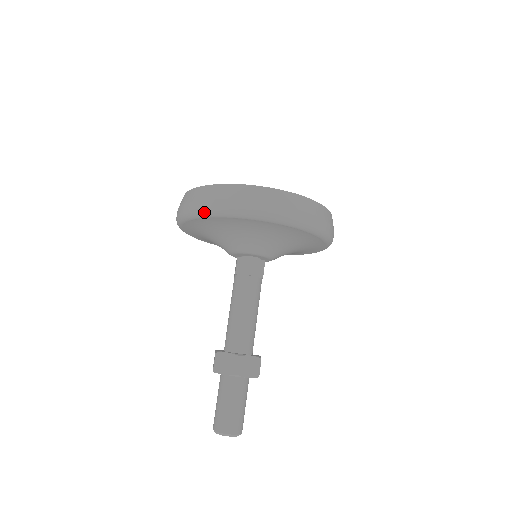
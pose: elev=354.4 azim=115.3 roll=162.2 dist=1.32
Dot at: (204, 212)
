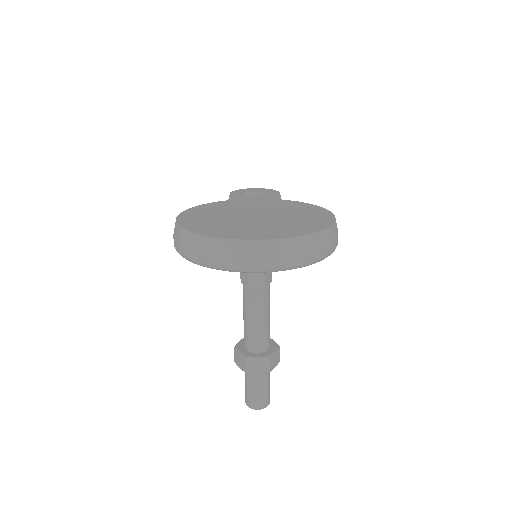
Dot at: (240, 271)
